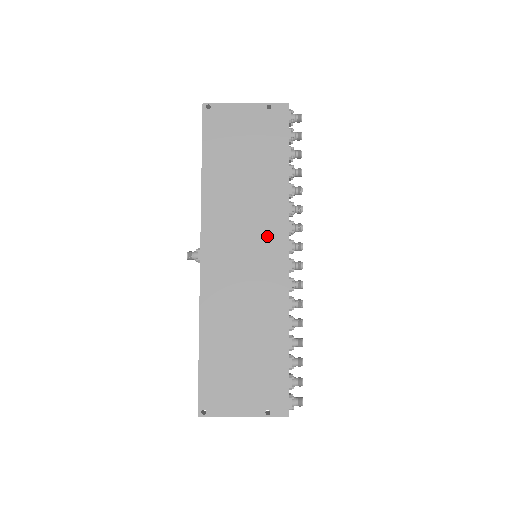
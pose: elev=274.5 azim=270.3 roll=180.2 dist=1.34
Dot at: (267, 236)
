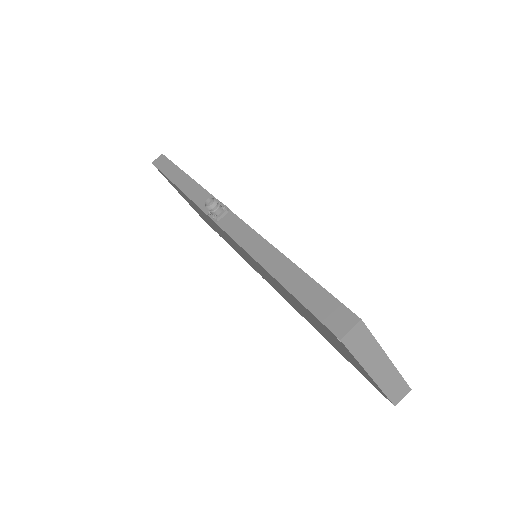
Dot at: (267, 280)
